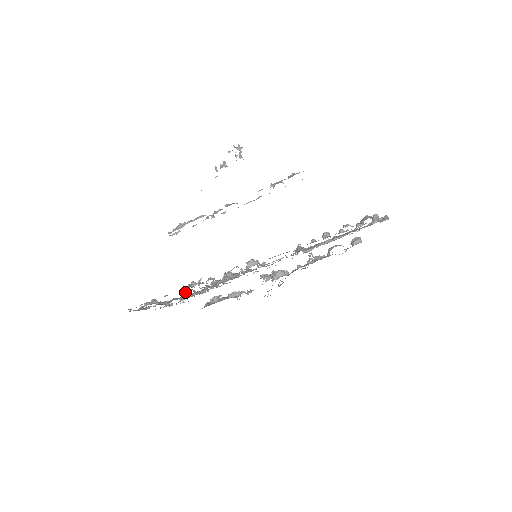
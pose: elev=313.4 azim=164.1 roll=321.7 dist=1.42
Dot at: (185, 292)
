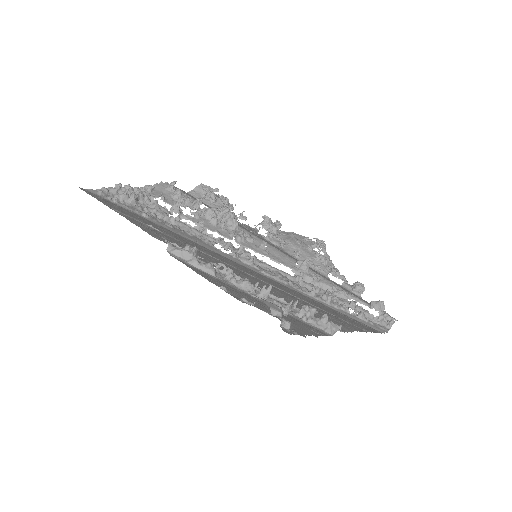
Dot at: (172, 207)
